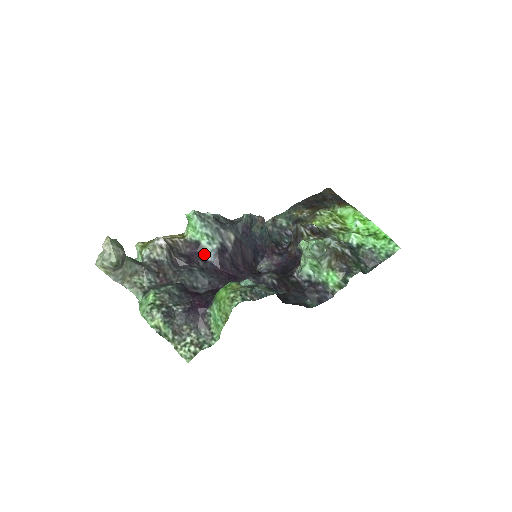
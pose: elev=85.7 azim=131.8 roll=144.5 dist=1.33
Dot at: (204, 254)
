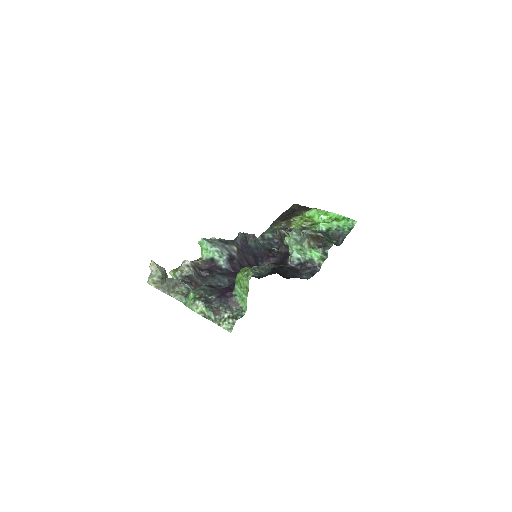
Dot at: (219, 265)
